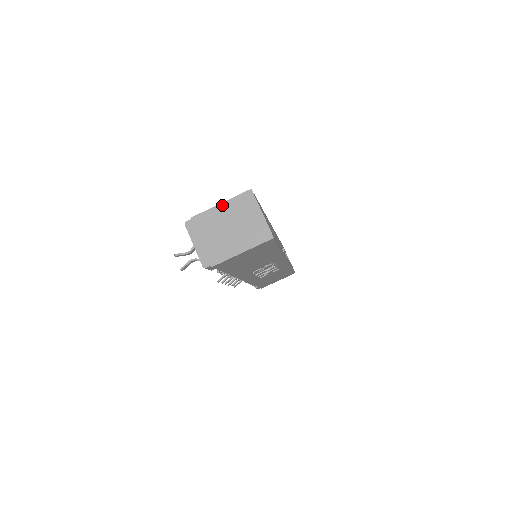
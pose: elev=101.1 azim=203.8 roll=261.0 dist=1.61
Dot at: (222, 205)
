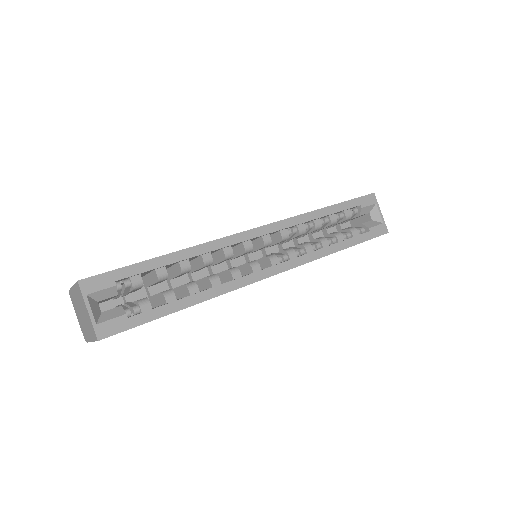
Dot at: (74, 288)
